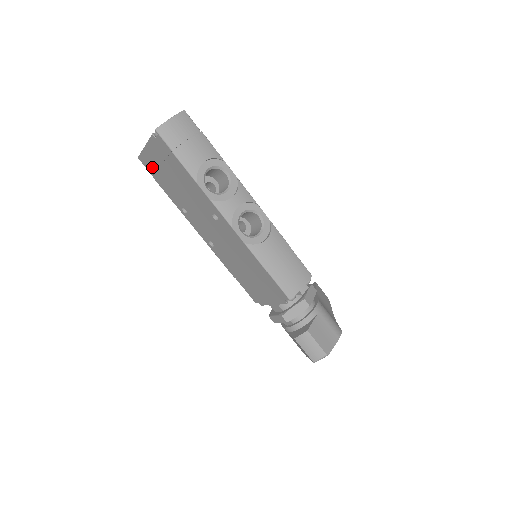
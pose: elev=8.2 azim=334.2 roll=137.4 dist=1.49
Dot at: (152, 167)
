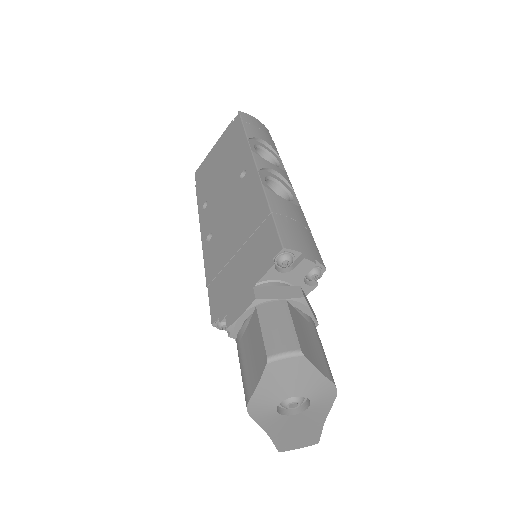
Dot at: (204, 170)
